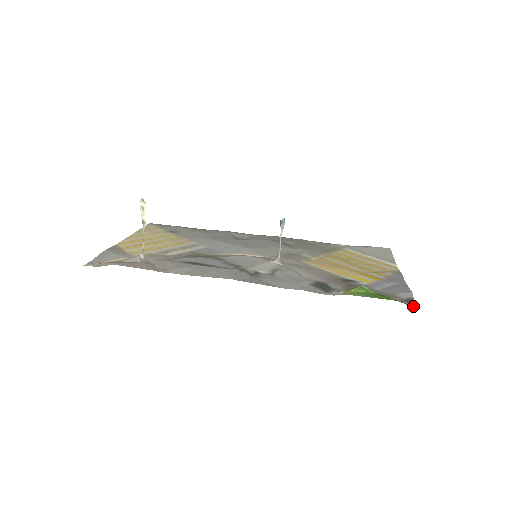
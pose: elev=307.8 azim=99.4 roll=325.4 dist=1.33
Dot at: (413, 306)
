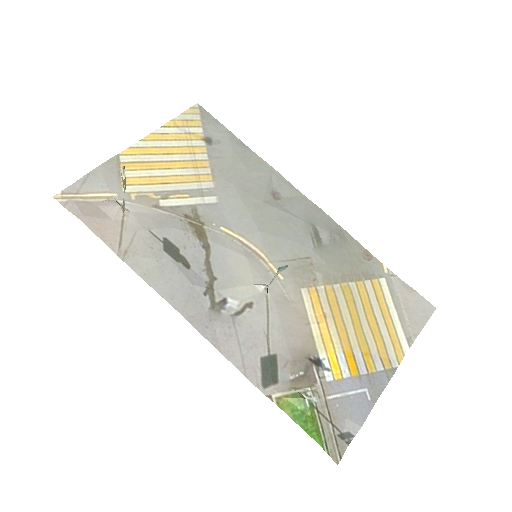
Dot at: (334, 457)
